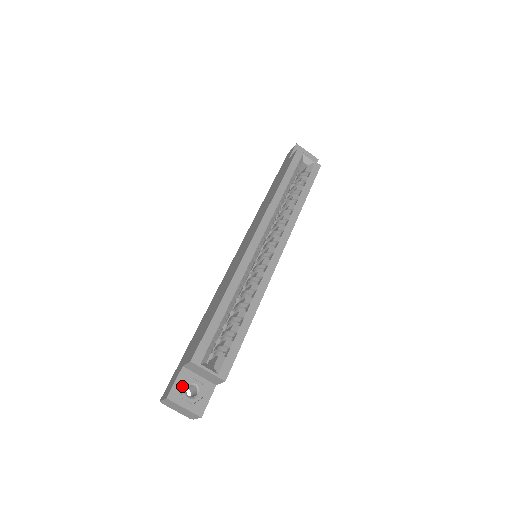
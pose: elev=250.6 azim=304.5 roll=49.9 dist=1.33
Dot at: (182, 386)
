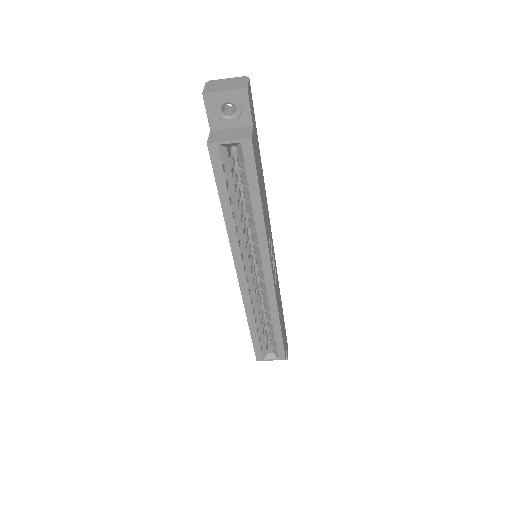
Dot at: occluded
